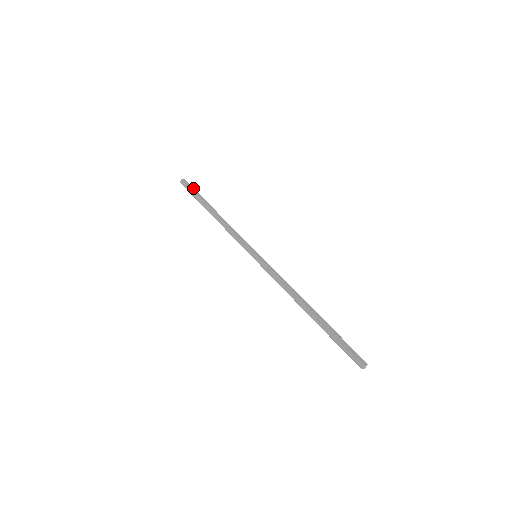
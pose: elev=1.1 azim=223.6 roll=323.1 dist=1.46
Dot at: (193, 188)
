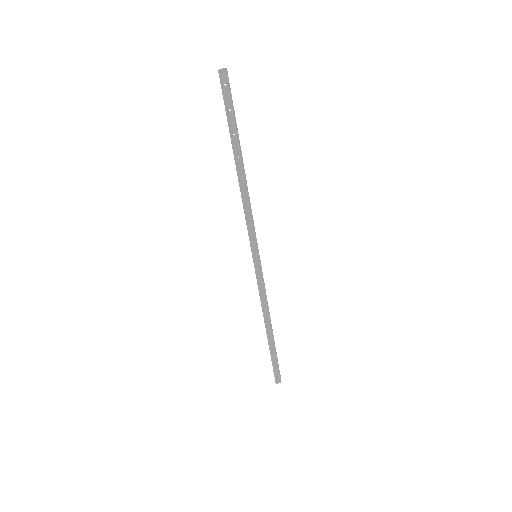
Dot at: (278, 365)
